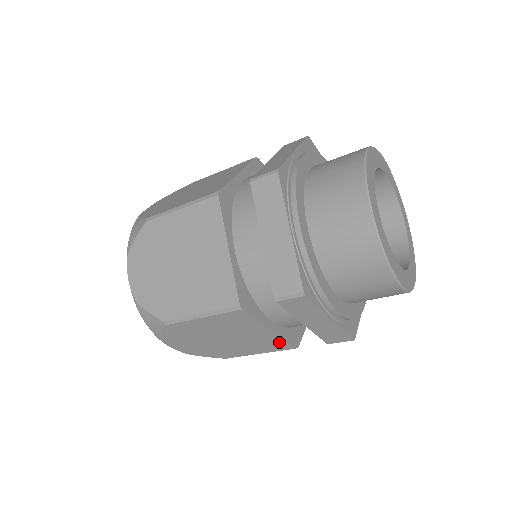
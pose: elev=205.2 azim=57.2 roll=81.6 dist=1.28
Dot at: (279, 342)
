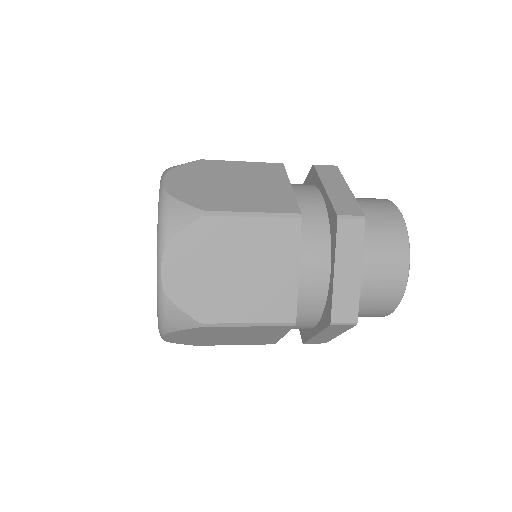
Dot at: (271, 341)
